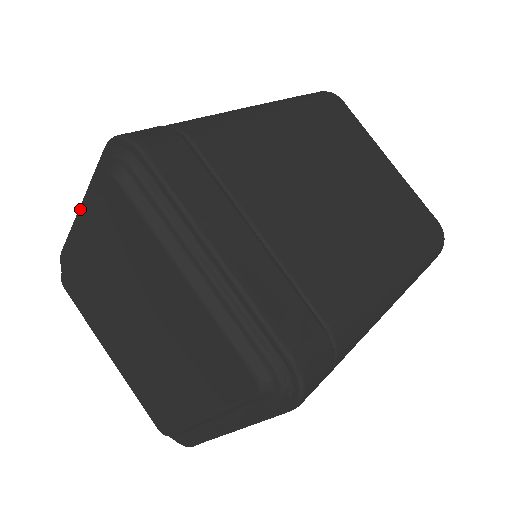
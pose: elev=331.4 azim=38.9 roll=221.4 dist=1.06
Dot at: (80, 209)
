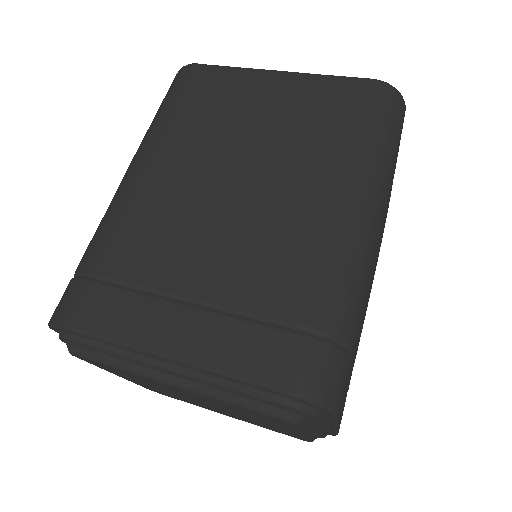
Dot at: occluded
